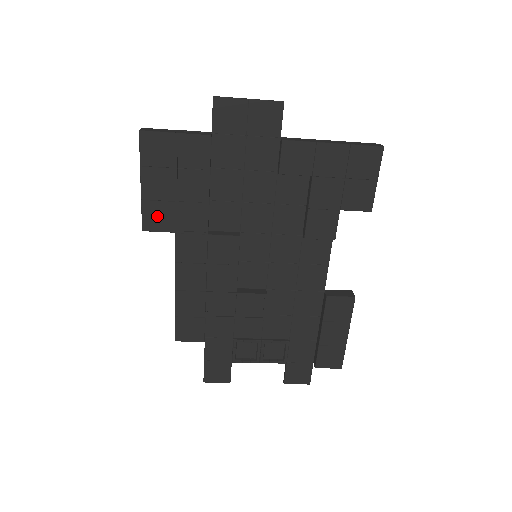
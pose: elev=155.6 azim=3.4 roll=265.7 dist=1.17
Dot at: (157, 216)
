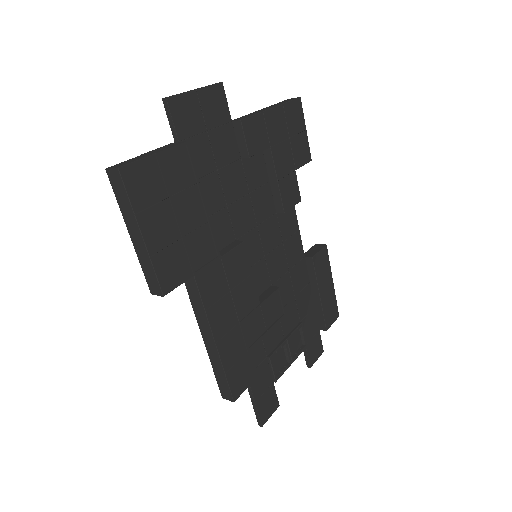
Dot at: (171, 267)
